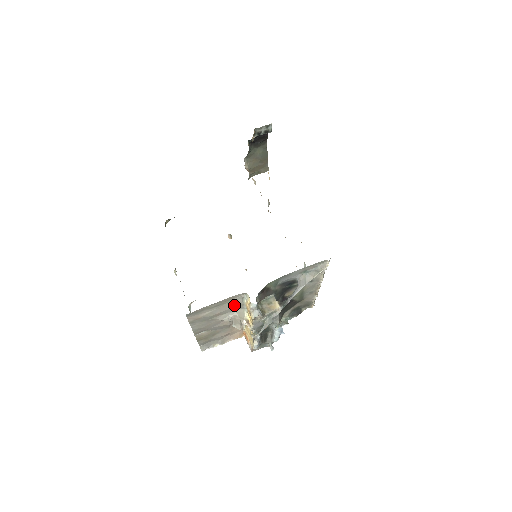
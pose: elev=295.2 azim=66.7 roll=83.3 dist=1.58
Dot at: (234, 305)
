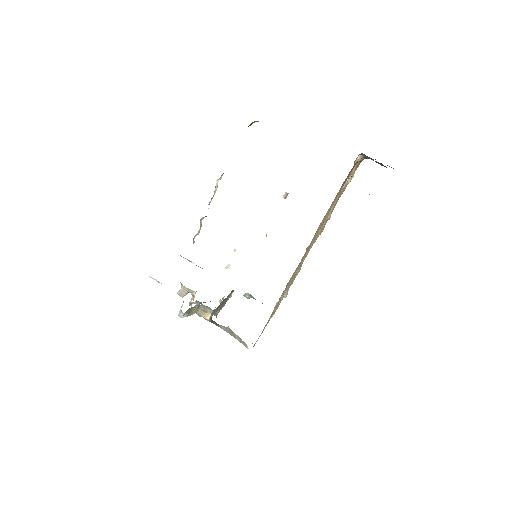
Dot at: occluded
